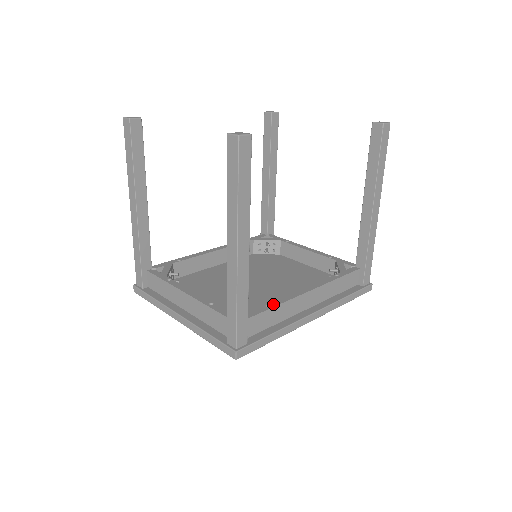
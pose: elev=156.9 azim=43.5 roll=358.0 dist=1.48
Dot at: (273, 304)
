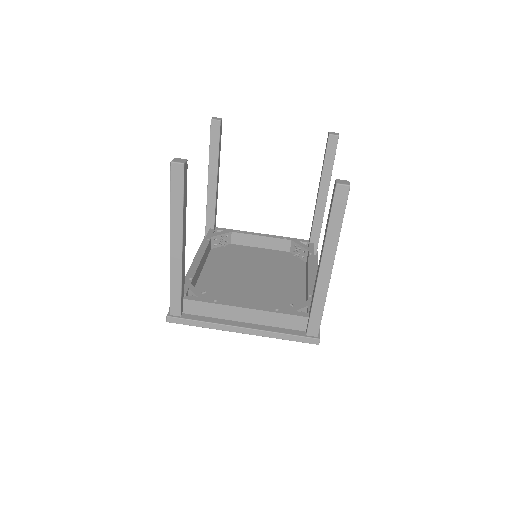
Dot at: (311, 293)
